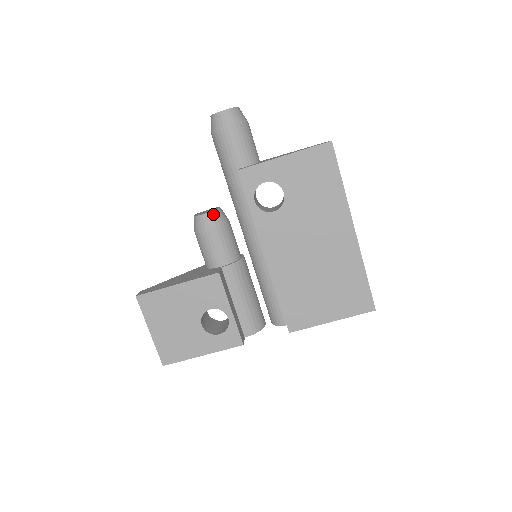
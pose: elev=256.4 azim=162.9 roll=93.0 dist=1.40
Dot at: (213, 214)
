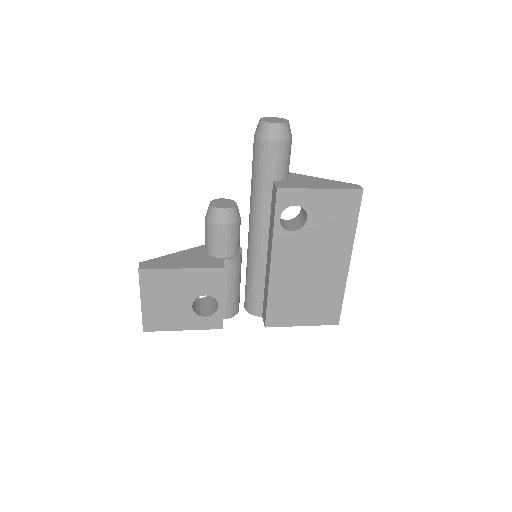
Dot at: (232, 211)
